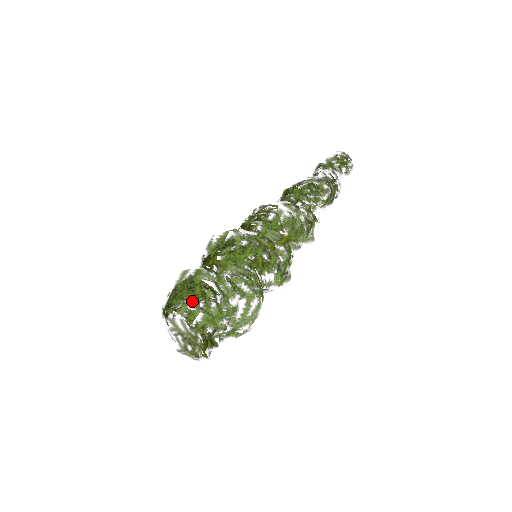
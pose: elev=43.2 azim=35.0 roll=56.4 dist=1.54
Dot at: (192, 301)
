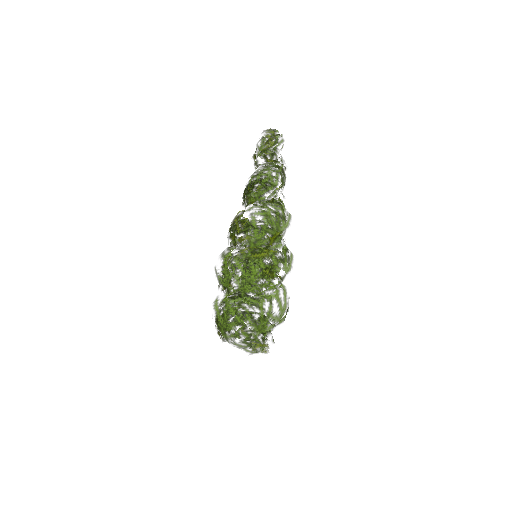
Dot at: (241, 330)
